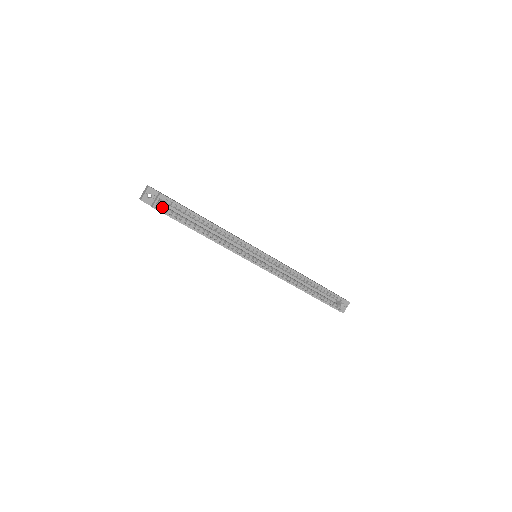
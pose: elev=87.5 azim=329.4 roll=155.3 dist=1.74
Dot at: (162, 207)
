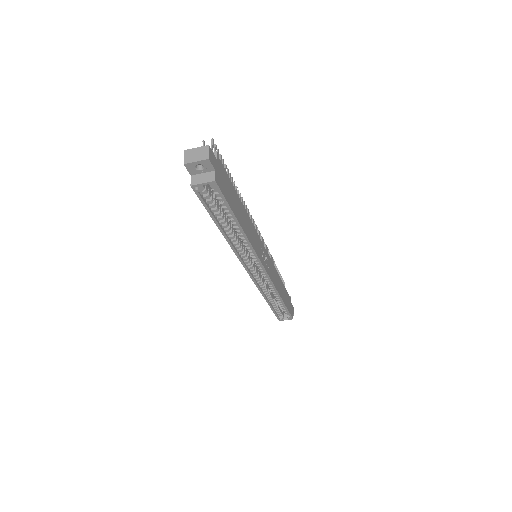
Dot at: (203, 188)
